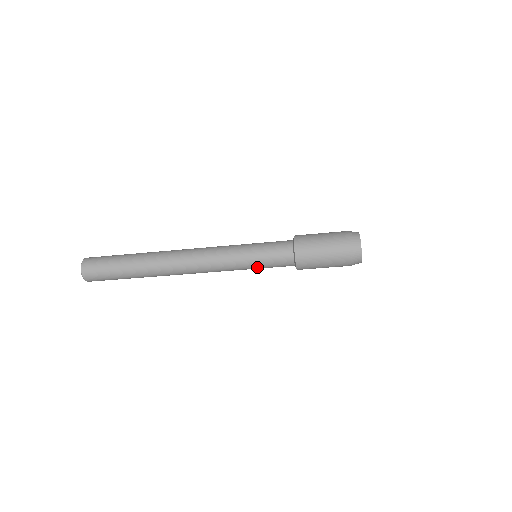
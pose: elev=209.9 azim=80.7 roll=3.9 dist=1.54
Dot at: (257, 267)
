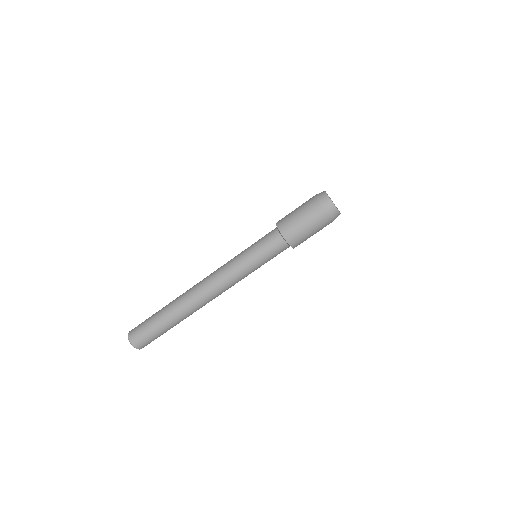
Dot at: (258, 261)
